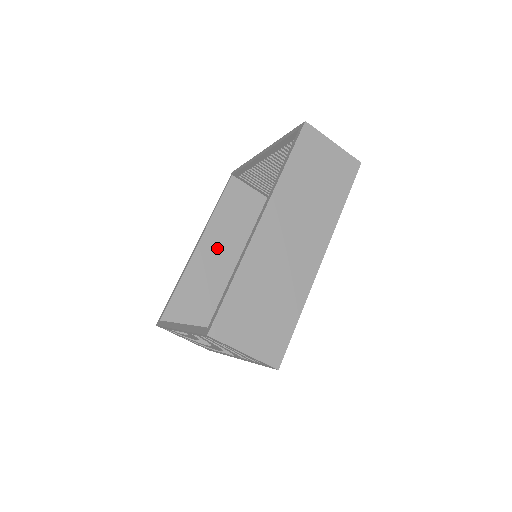
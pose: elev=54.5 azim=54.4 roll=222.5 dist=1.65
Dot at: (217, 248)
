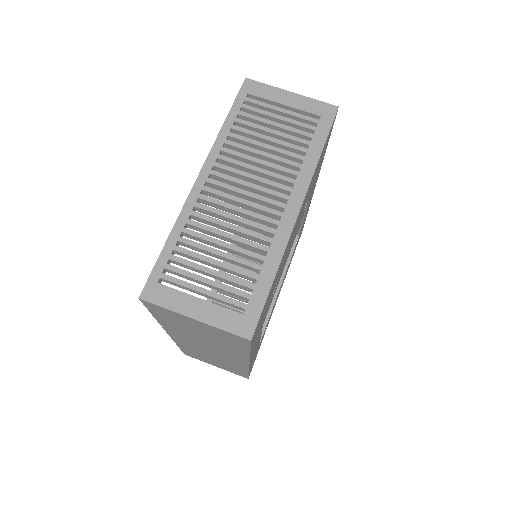
Dot at: occluded
